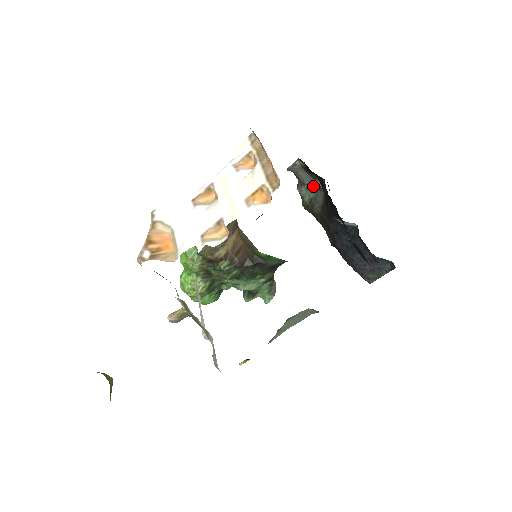
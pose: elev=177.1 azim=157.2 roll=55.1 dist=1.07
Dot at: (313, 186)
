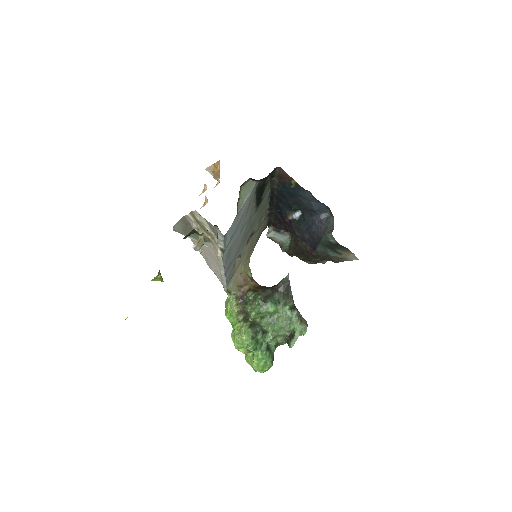
Dot at: (287, 240)
